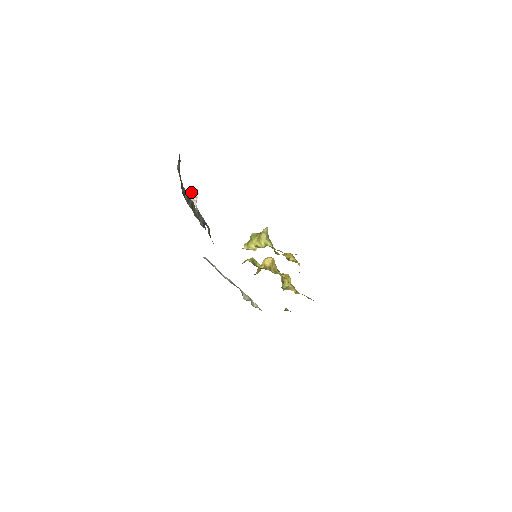
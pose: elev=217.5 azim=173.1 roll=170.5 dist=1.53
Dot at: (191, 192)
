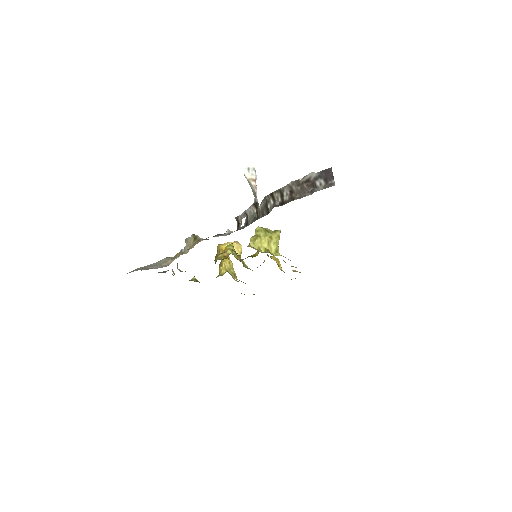
Dot at: (249, 169)
